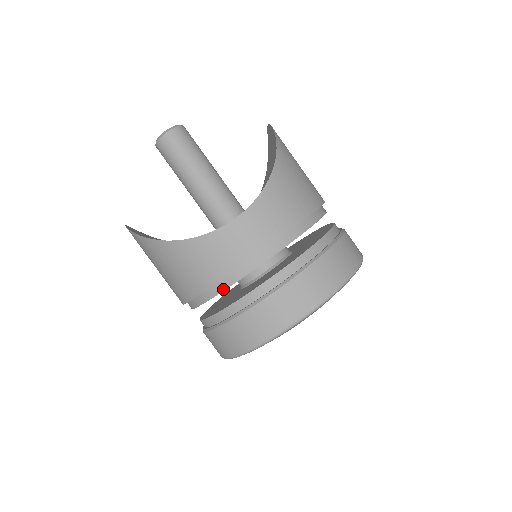
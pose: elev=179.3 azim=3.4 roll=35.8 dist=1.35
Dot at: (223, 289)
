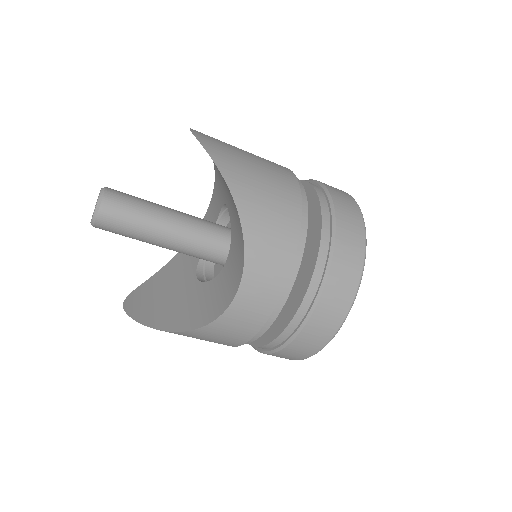
Dot at: (257, 338)
